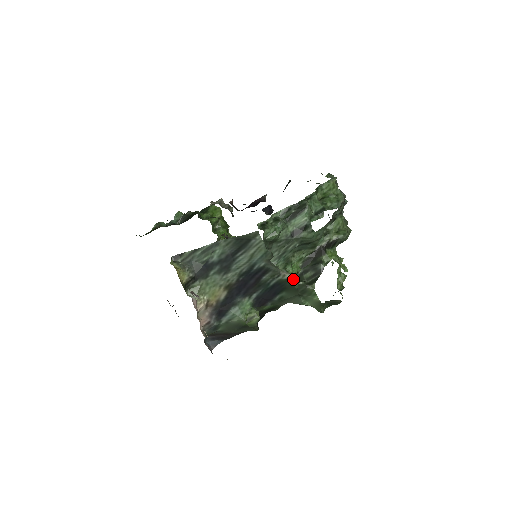
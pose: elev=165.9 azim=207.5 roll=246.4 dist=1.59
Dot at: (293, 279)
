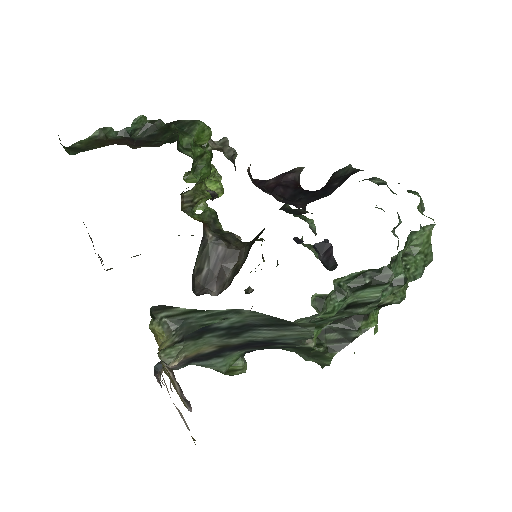
Dot at: (314, 346)
